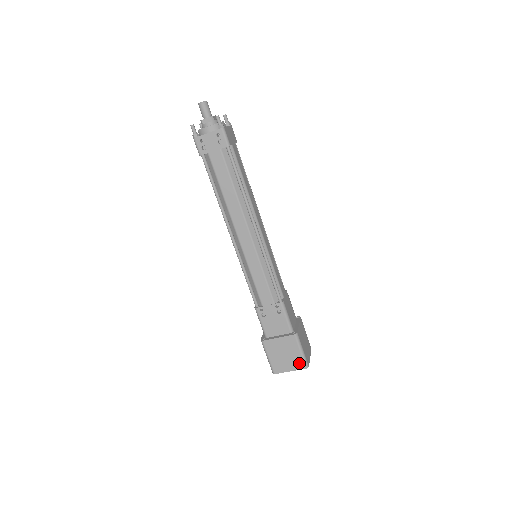
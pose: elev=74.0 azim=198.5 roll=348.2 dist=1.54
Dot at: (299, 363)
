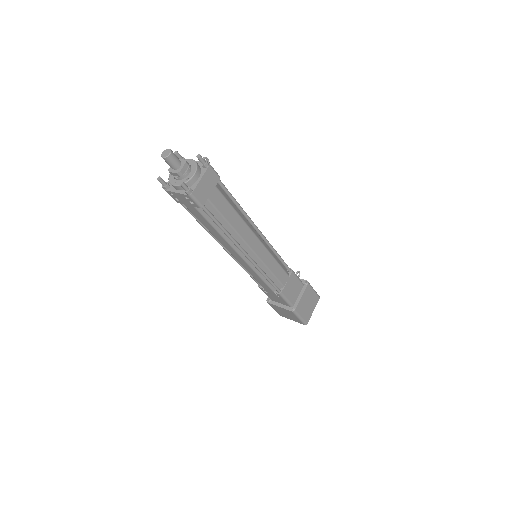
Dot at: (298, 321)
